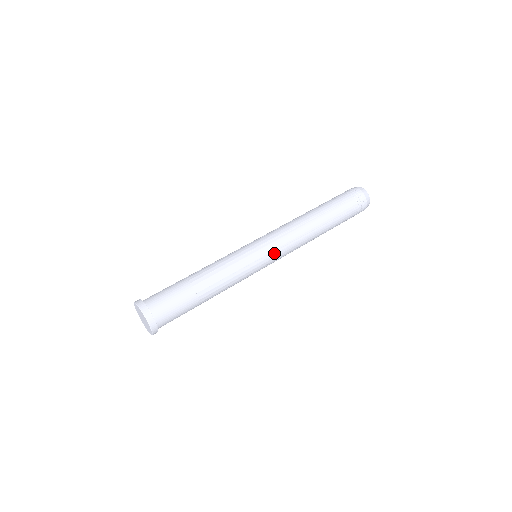
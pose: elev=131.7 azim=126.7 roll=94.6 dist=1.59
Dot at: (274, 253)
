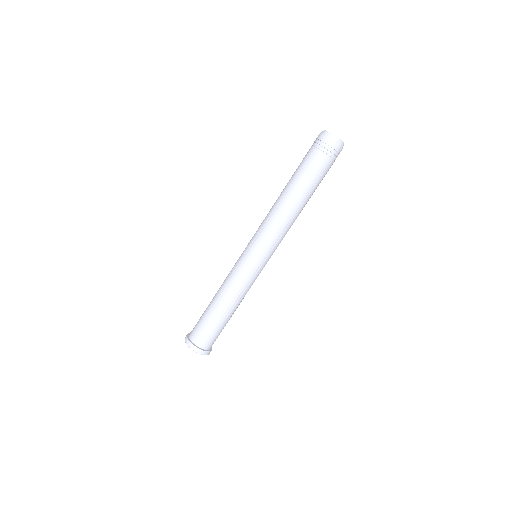
Dot at: (270, 253)
